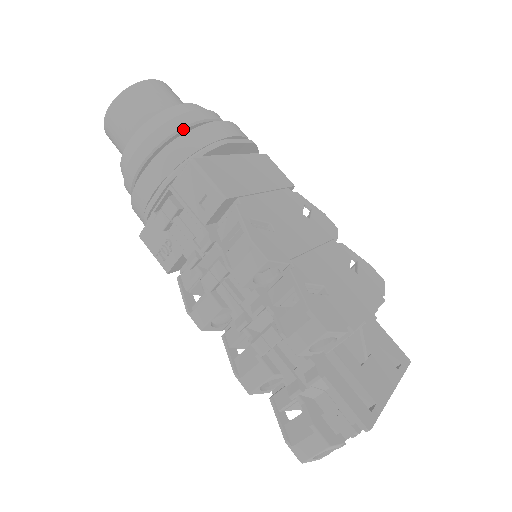
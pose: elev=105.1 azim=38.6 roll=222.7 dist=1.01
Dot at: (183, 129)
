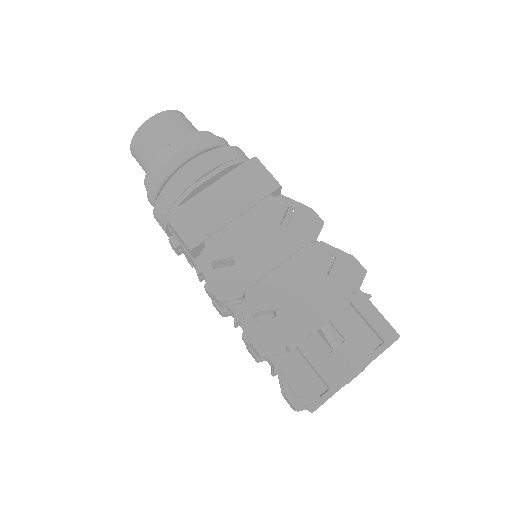
Dot at: (166, 179)
